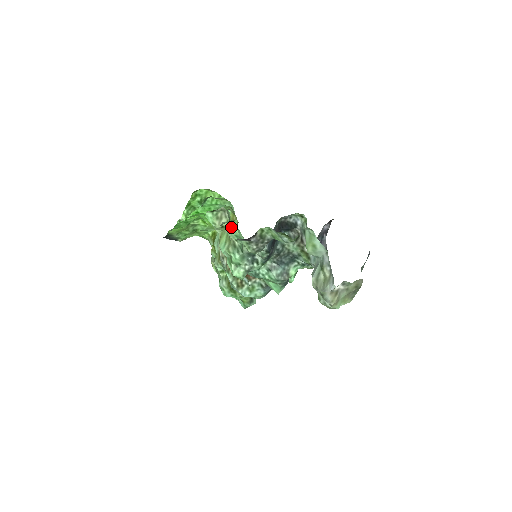
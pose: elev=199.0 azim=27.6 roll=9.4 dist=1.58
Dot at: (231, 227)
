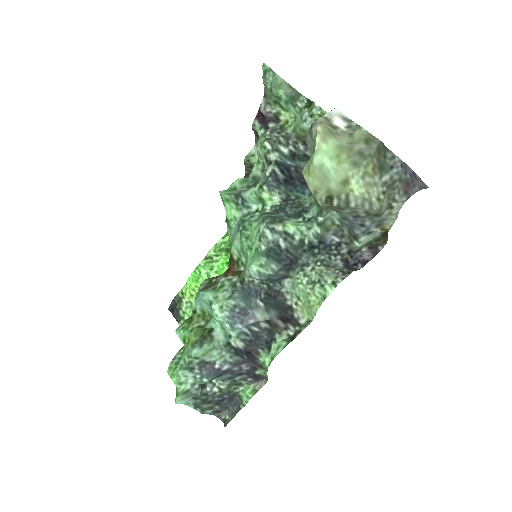
Dot at: occluded
